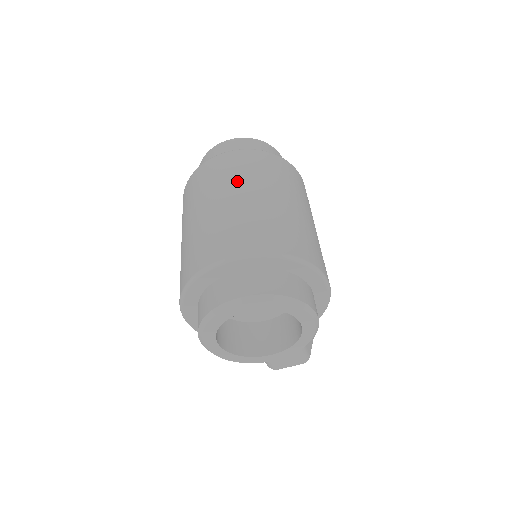
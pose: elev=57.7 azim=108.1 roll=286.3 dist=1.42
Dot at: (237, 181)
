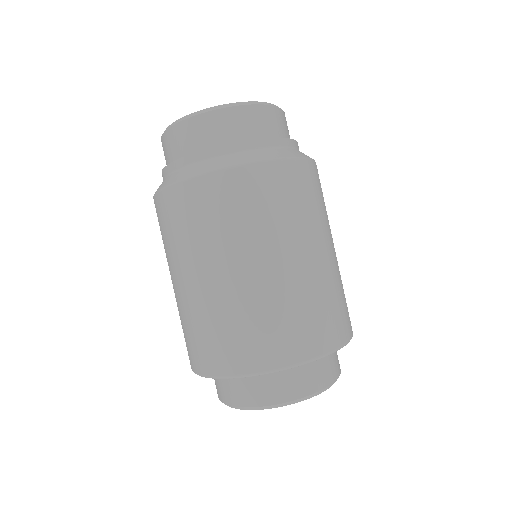
Dot at: (247, 239)
